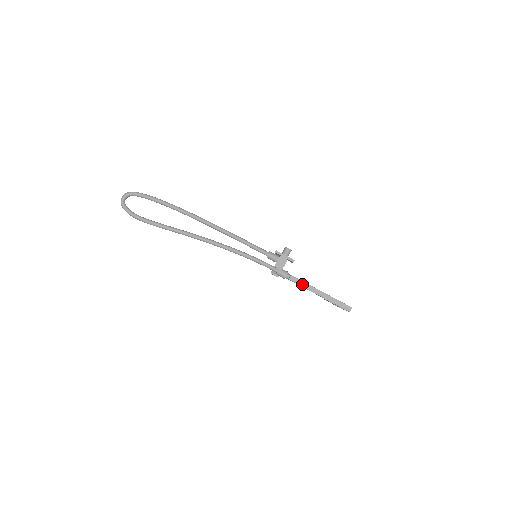
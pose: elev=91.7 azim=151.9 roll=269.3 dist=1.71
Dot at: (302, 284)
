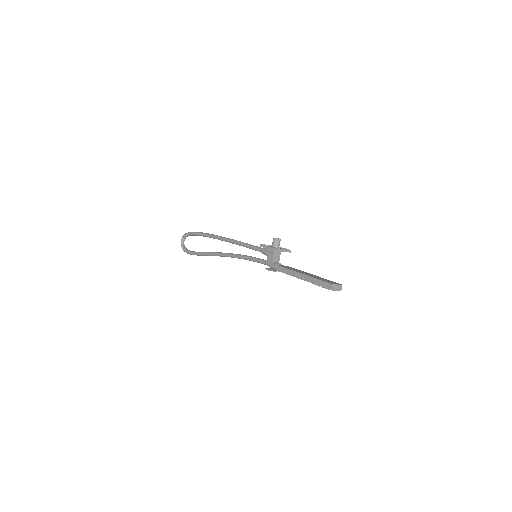
Dot at: (286, 272)
